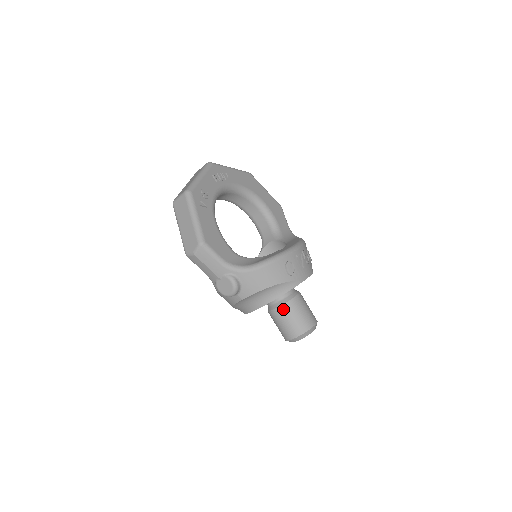
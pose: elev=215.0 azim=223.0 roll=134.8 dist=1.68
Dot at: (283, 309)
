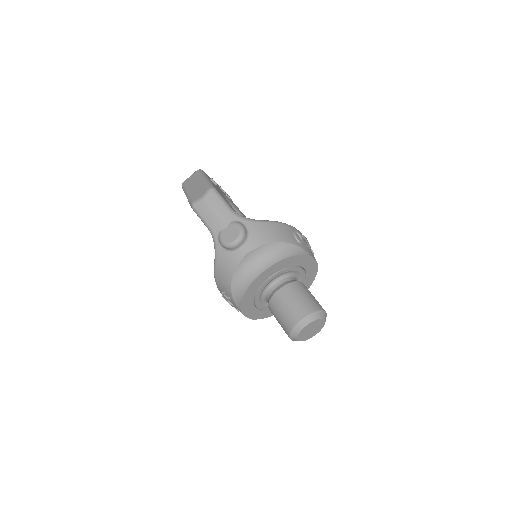
Dot at: (289, 288)
